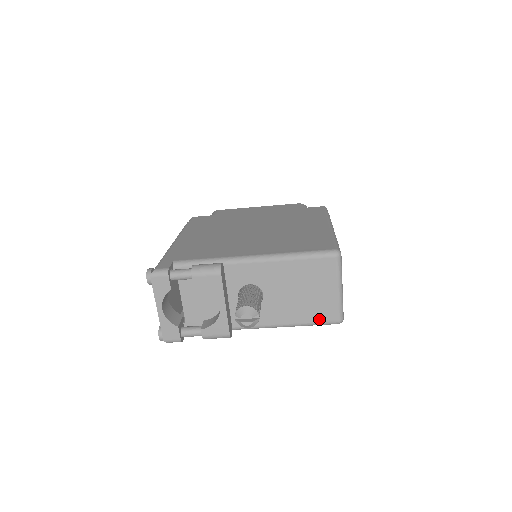
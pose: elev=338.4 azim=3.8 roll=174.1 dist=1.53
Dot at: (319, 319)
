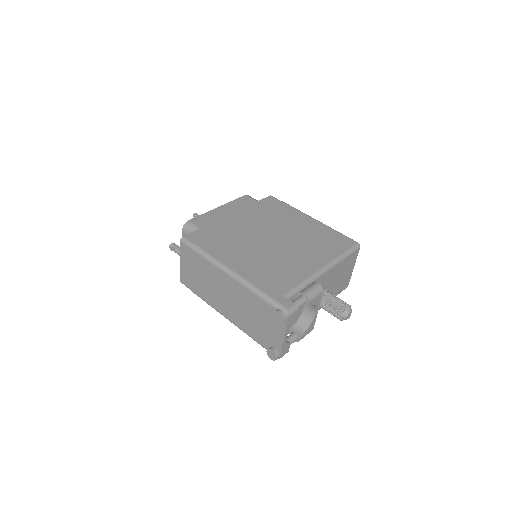
Dot at: (341, 290)
